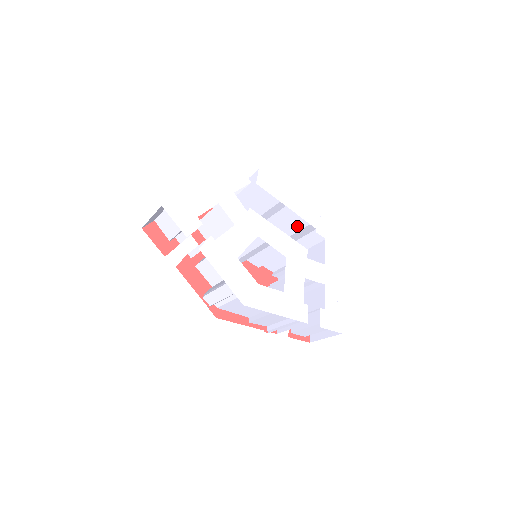
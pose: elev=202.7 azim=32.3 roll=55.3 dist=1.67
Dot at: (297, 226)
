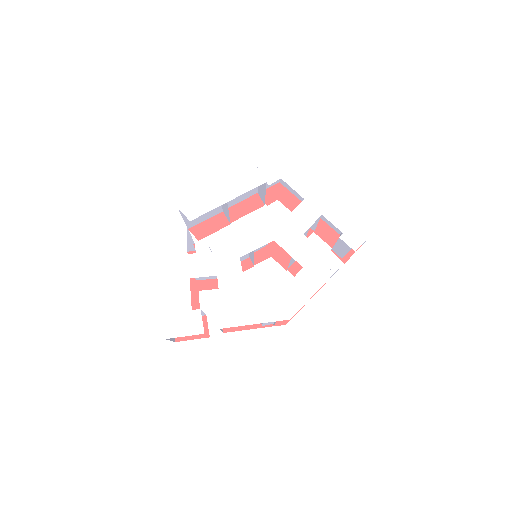
Dot at: occluded
